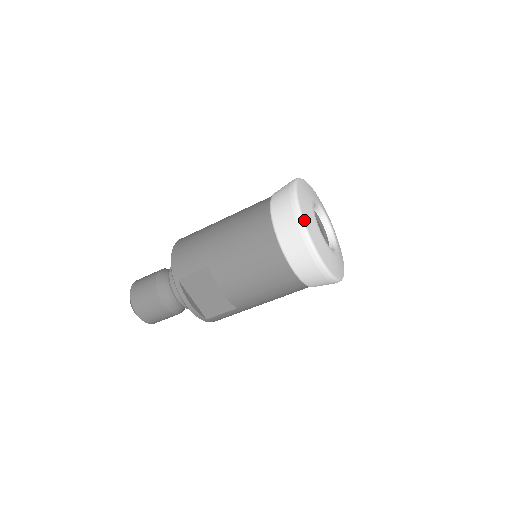
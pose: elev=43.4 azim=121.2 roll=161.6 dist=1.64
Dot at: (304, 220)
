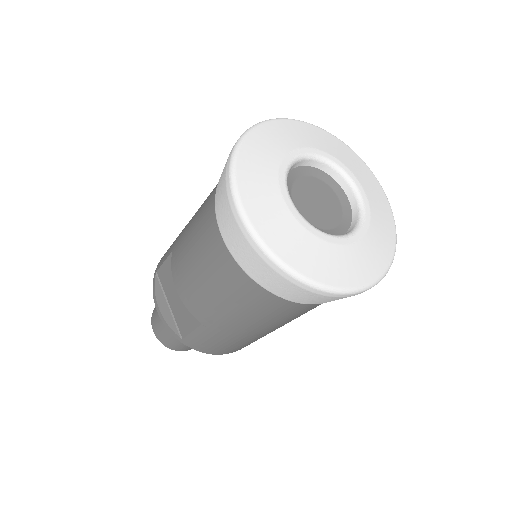
Dot at: (238, 153)
